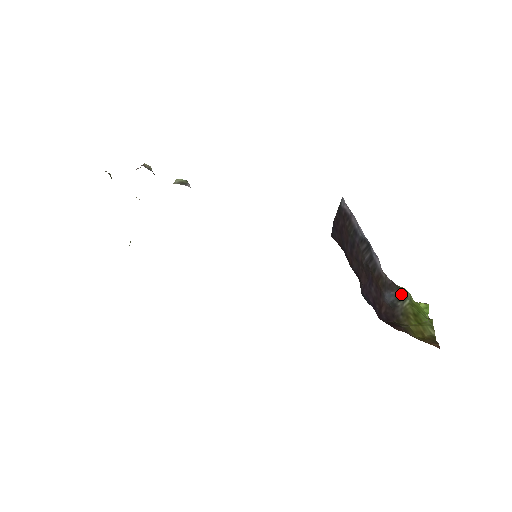
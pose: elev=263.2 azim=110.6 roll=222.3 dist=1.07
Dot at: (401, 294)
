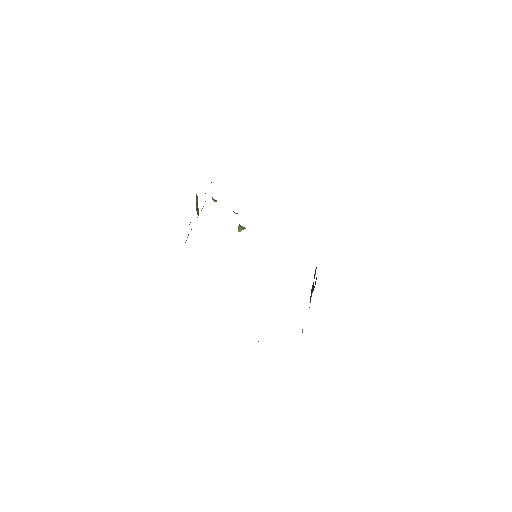
Dot at: occluded
